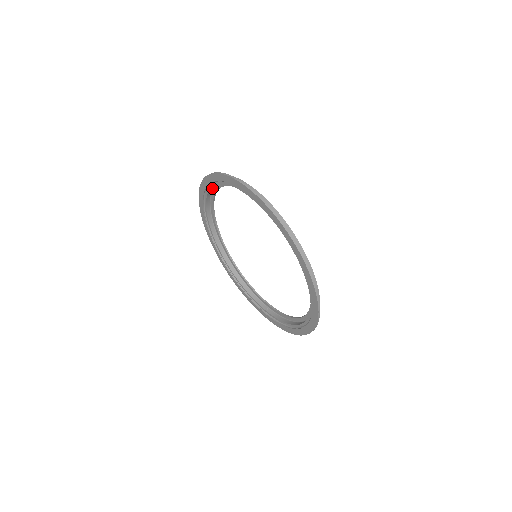
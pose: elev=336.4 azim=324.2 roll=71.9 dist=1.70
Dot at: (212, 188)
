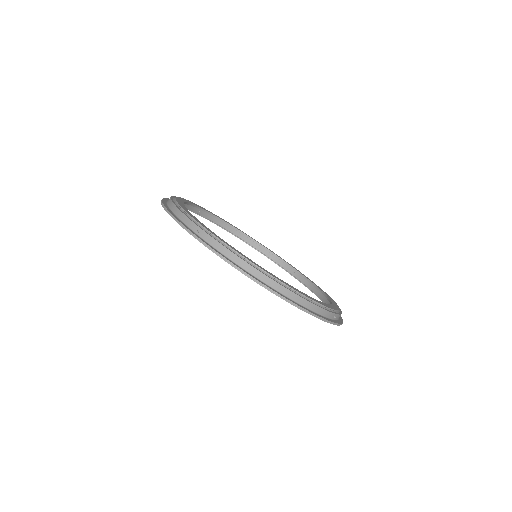
Dot at: occluded
